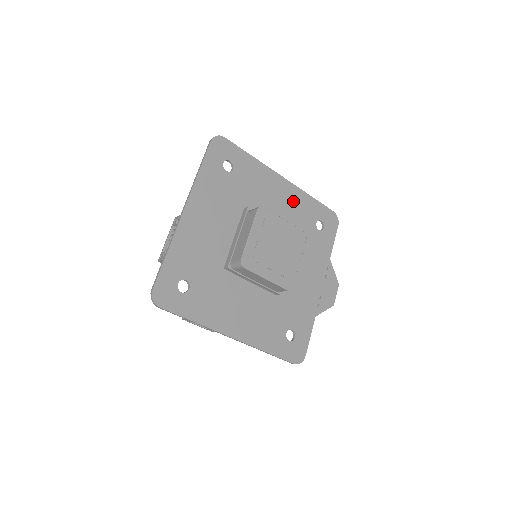
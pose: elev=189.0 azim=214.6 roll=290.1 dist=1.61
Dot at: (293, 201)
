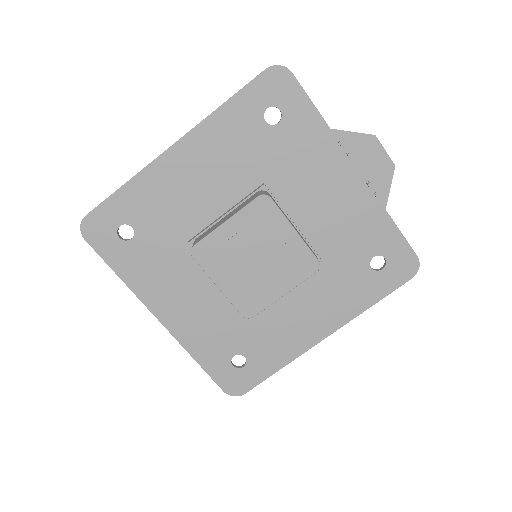
Dot at: (214, 148)
